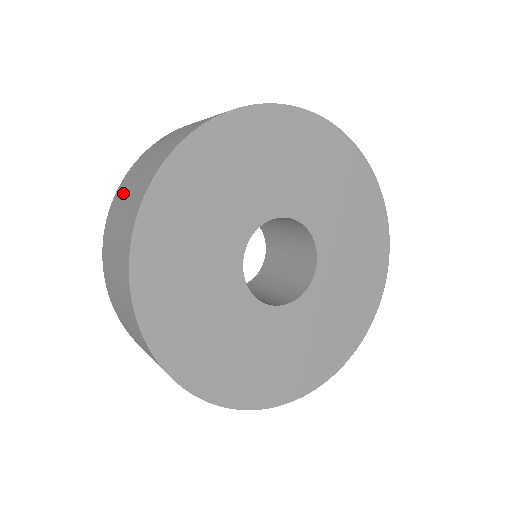
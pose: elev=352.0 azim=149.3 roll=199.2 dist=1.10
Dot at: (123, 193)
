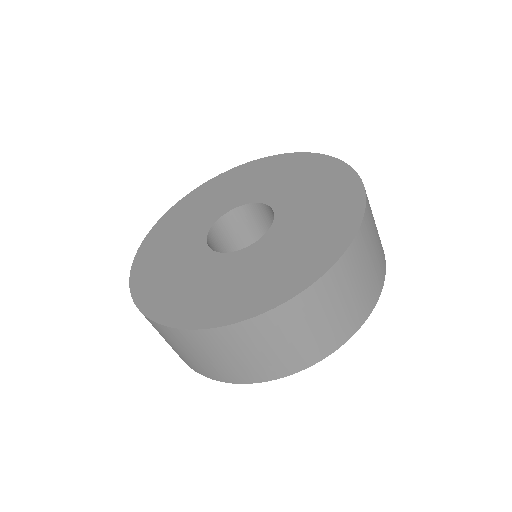
Dot at: occluded
